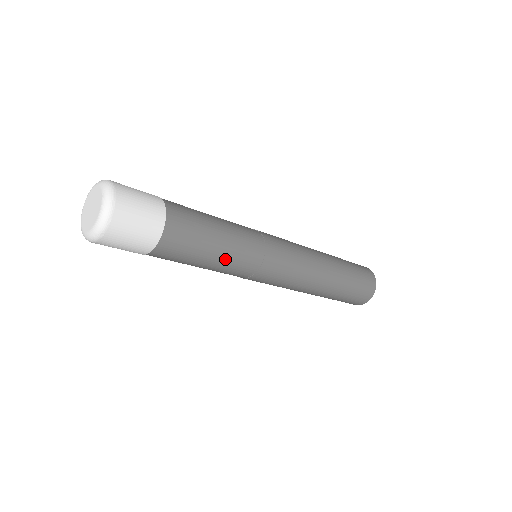
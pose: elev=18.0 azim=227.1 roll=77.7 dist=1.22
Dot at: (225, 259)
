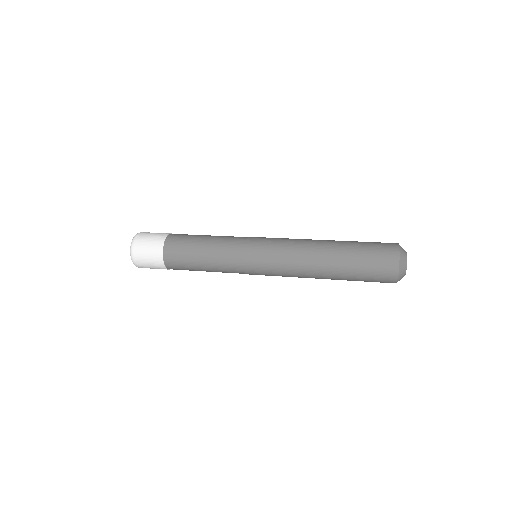
Dot at: (213, 255)
